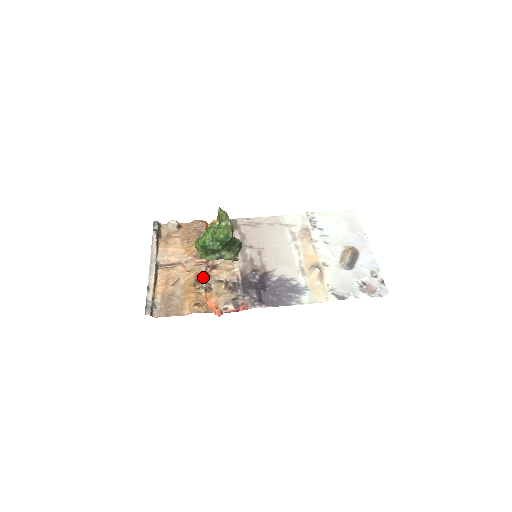
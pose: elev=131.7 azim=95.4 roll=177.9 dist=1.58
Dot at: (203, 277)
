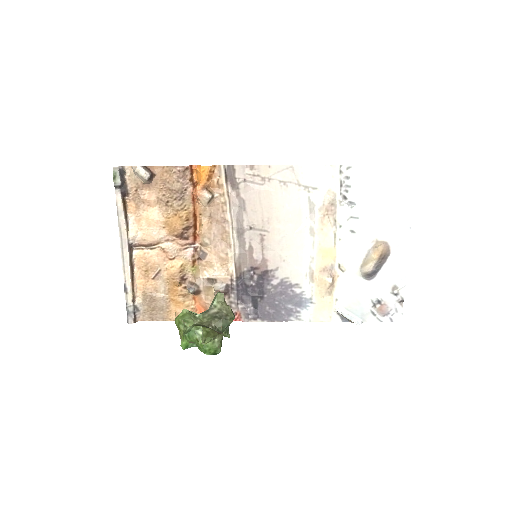
Dot at: (190, 270)
